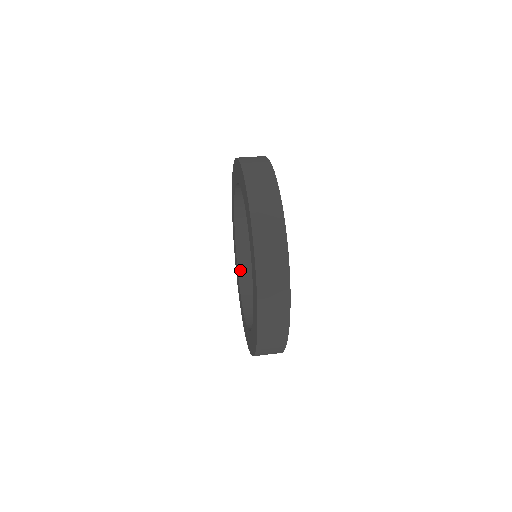
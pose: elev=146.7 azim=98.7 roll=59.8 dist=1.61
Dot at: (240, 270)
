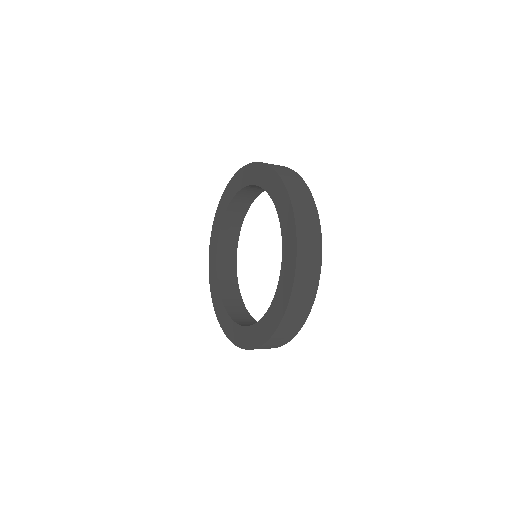
Dot at: (236, 321)
